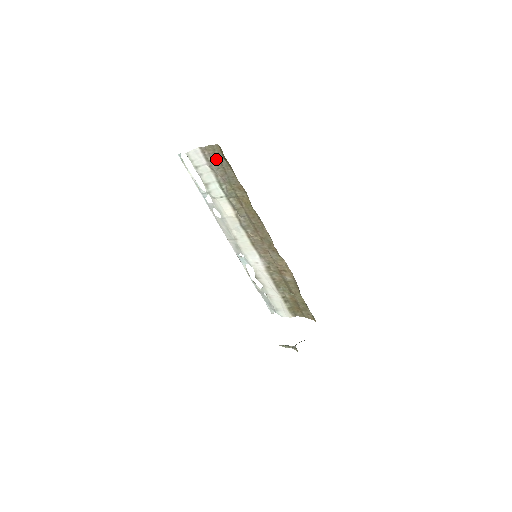
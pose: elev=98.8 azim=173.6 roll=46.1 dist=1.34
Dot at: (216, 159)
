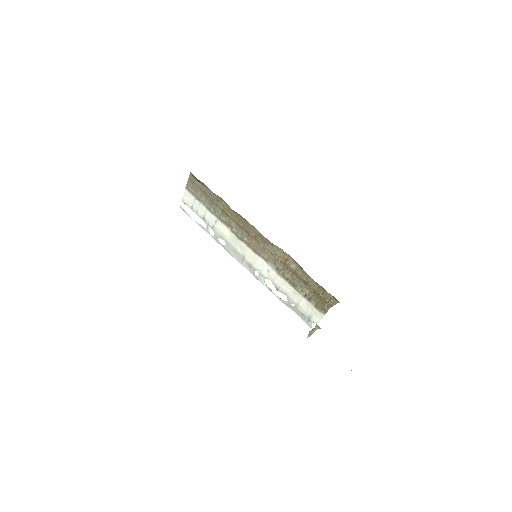
Dot at: (196, 188)
